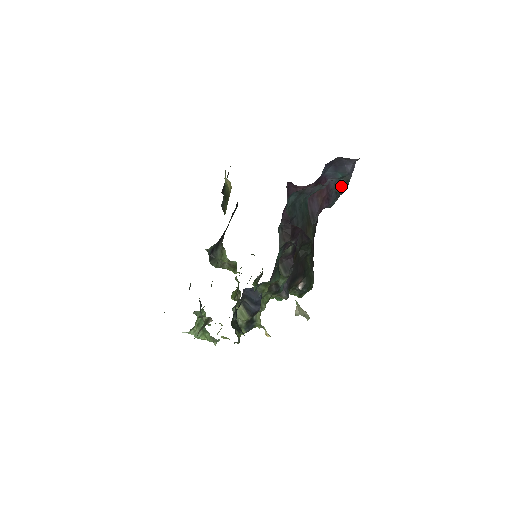
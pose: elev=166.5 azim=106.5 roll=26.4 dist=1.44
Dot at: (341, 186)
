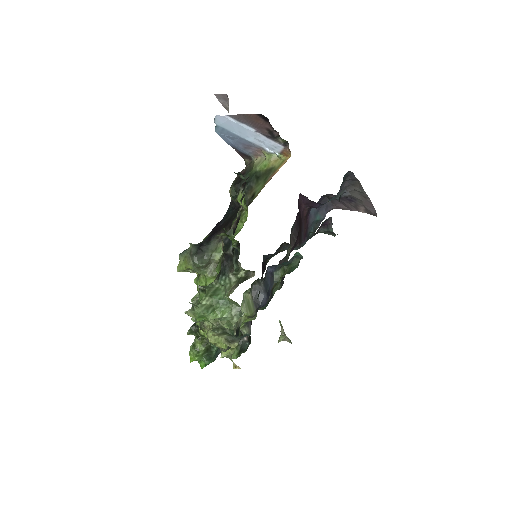
Dot at: (313, 230)
